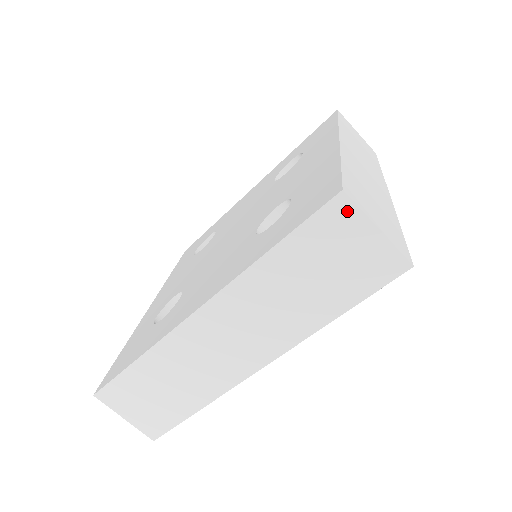
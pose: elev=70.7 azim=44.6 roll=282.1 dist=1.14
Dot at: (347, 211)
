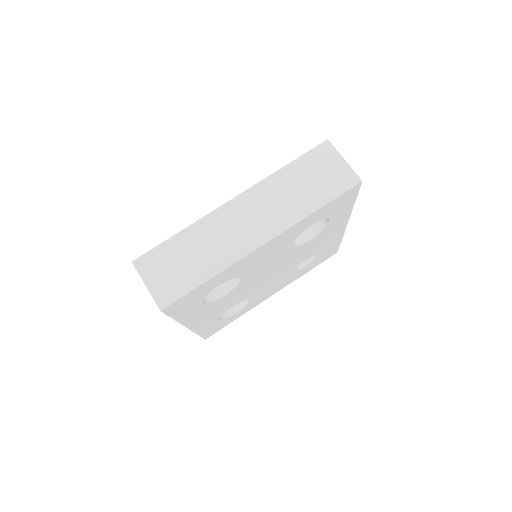
Dot at: (329, 149)
